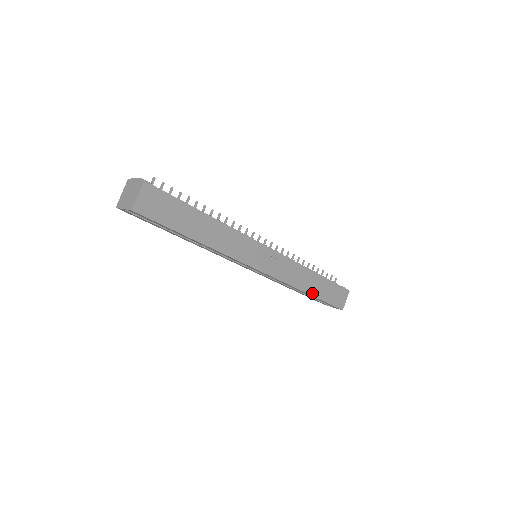
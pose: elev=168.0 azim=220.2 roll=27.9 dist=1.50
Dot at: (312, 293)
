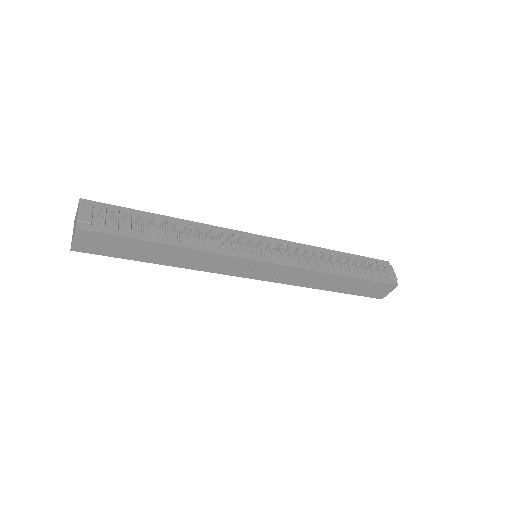
Dot at: (332, 289)
